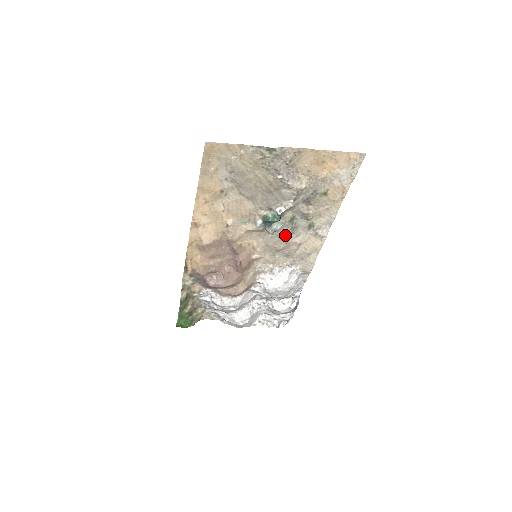
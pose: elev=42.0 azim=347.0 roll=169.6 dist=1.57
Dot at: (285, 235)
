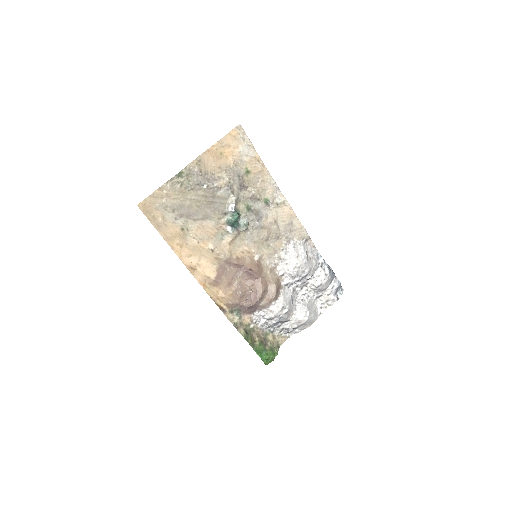
Dot at: (257, 223)
